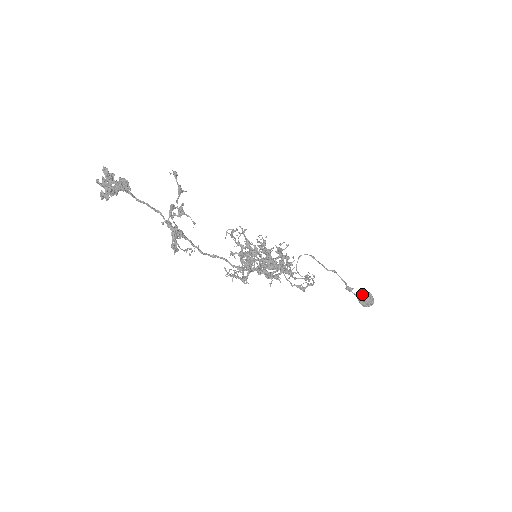
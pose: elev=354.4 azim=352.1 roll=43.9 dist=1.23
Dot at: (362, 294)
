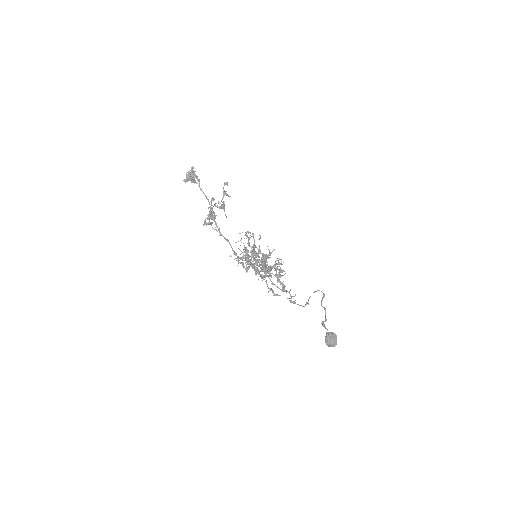
Dot at: (328, 332)
